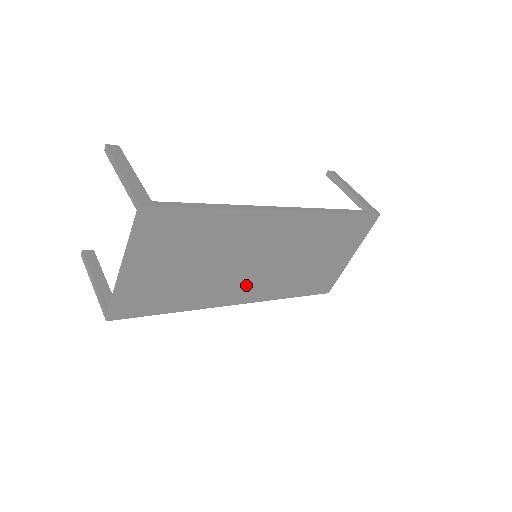
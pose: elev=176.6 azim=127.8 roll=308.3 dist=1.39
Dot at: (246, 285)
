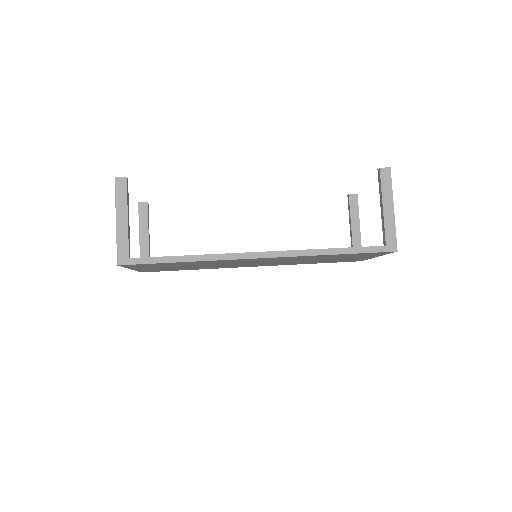
Dot at: (253, 265)
